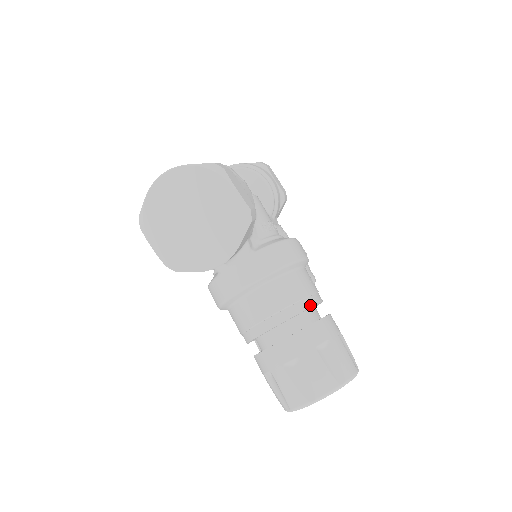
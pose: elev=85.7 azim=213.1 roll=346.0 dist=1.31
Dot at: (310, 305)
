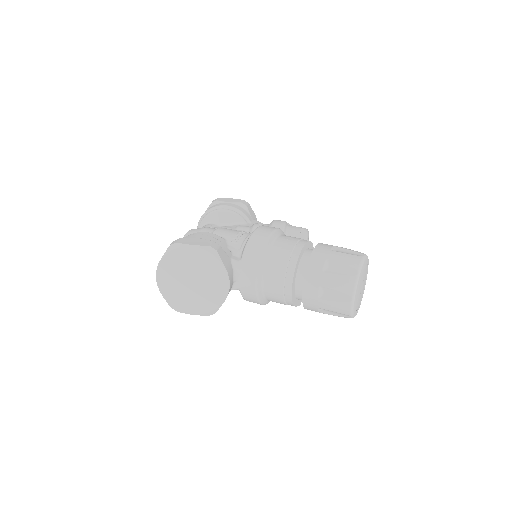
Dot at: (298, 253)
